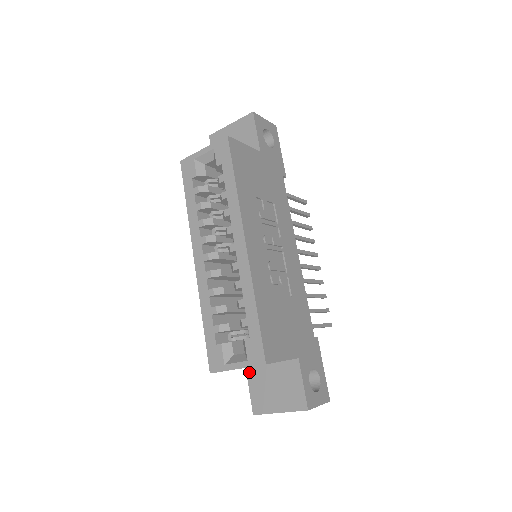
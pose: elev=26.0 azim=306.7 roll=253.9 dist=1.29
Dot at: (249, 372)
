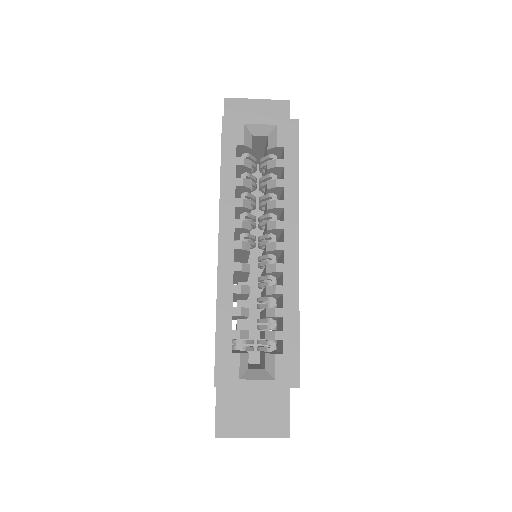
Dot at: occluded
